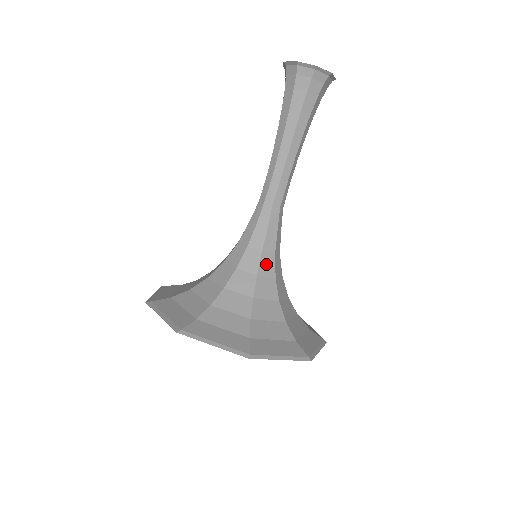
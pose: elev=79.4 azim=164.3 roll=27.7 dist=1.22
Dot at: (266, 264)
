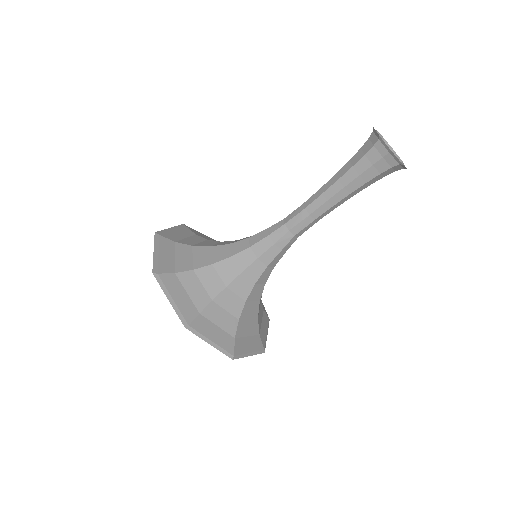
Dot at: (265, 275)
